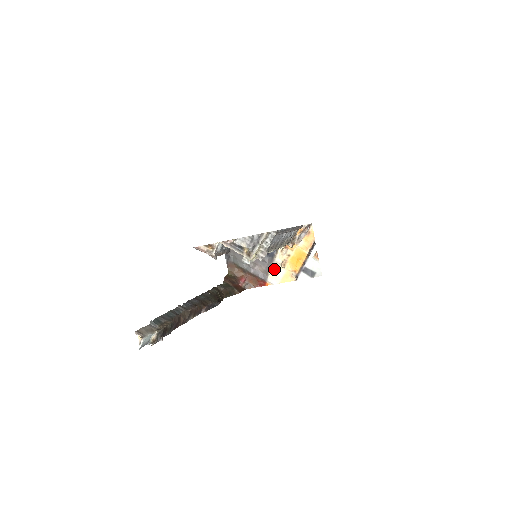
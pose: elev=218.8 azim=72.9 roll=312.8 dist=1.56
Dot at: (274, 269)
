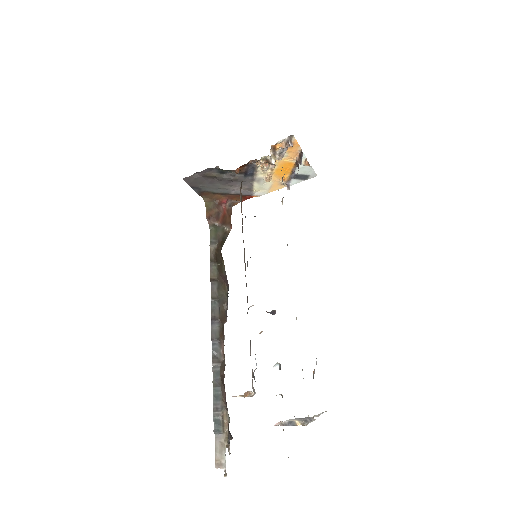
Dot at: (258, 185)
